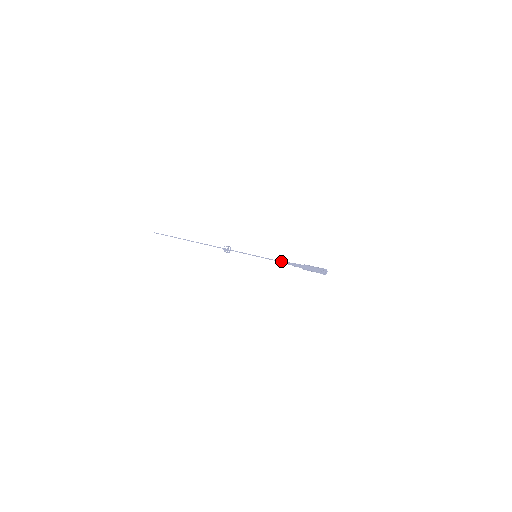
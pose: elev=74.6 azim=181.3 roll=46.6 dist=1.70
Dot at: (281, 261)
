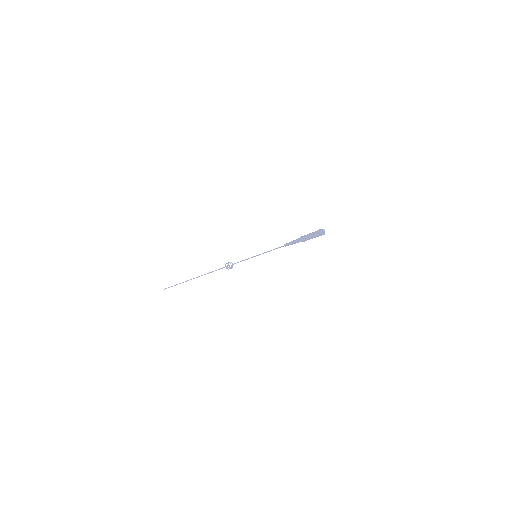
Dot at: (279, 247)
